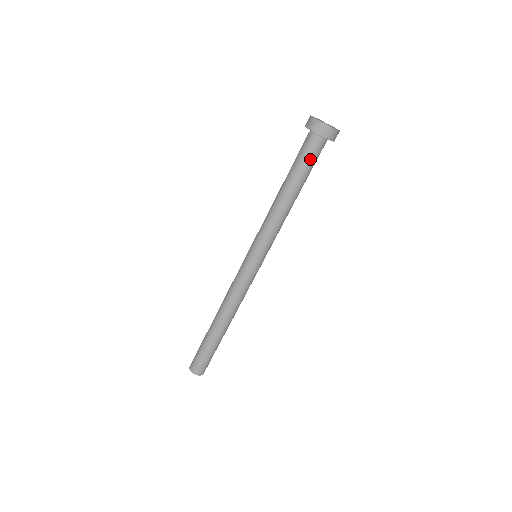
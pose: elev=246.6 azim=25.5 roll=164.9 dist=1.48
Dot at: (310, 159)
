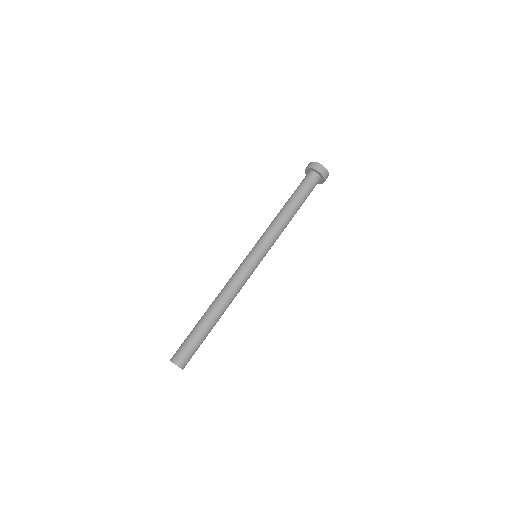
Dot at: (311, 190)
